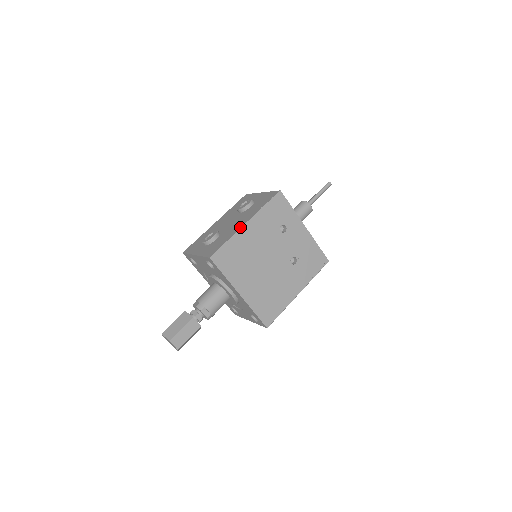
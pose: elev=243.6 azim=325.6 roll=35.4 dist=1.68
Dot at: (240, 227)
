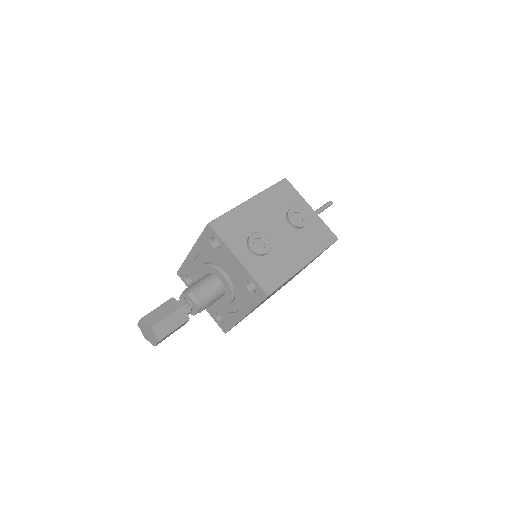
Dot at: (300, 267)
